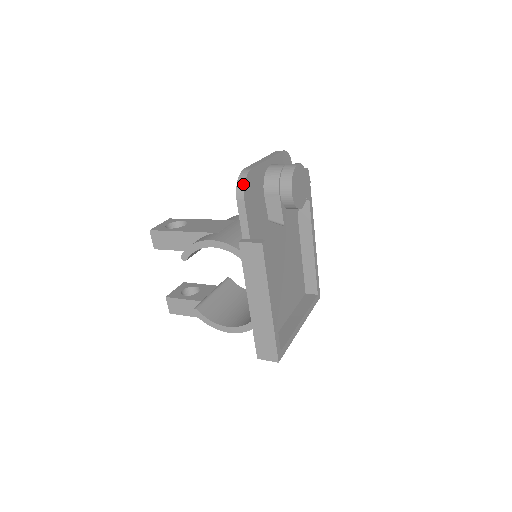
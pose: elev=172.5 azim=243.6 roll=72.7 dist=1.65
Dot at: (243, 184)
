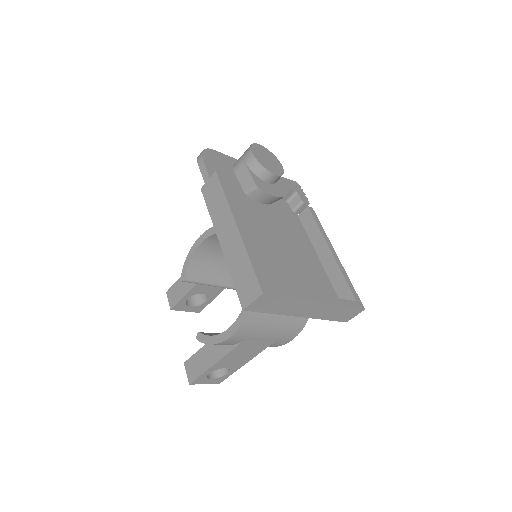
Dot at: (202, 151)
